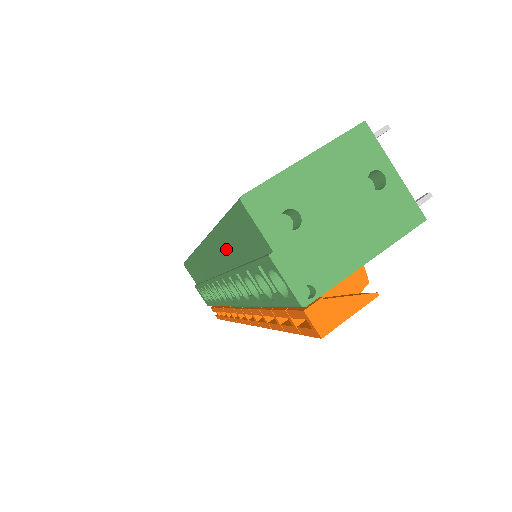
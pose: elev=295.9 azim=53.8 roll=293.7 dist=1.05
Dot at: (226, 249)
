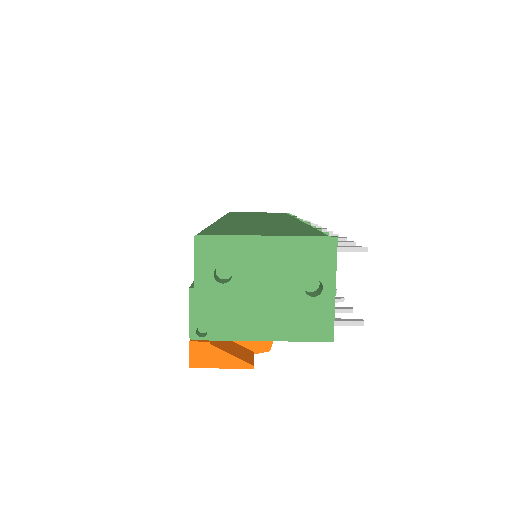
Dot at: occluded
